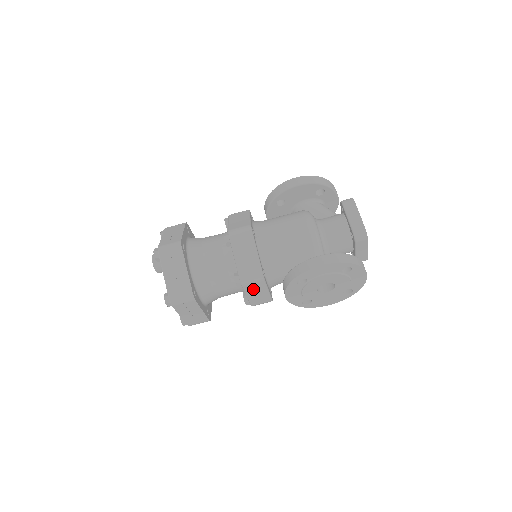
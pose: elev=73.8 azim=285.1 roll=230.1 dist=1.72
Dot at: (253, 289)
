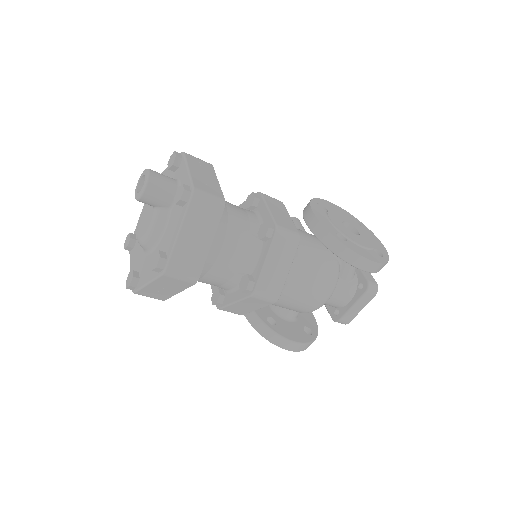
Dot at: occluded
